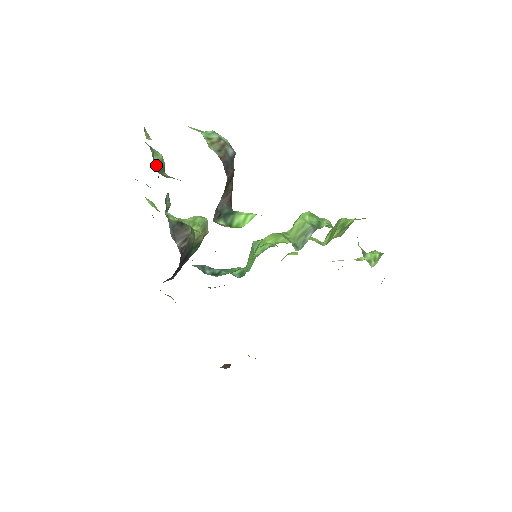
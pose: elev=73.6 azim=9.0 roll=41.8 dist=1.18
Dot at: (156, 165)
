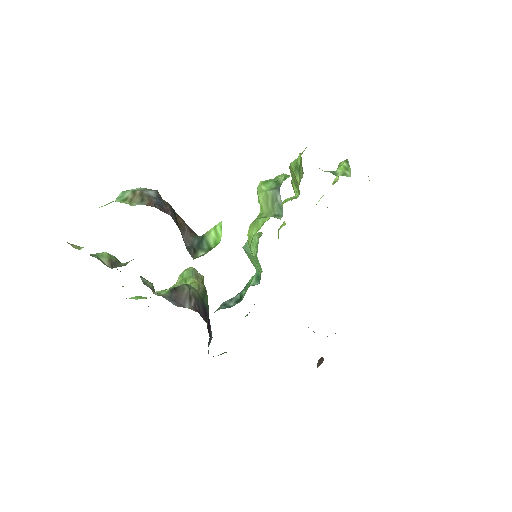
Dot at: (108, 264)
